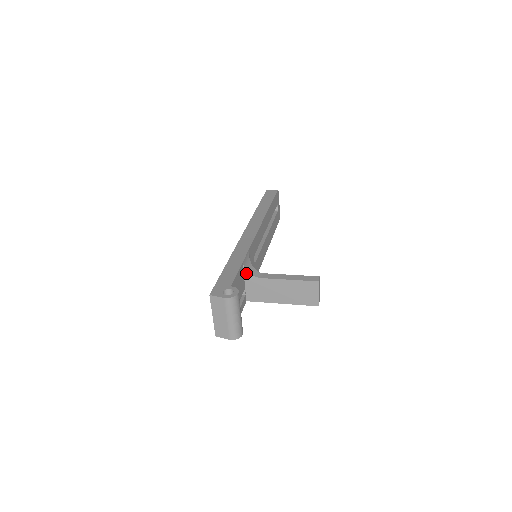
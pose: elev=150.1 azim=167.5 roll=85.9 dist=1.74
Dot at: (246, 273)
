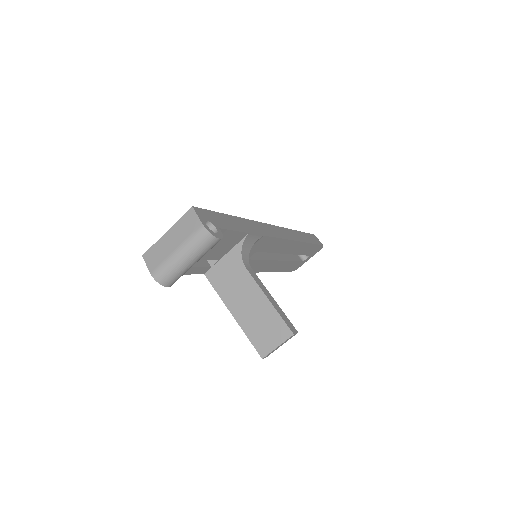
Dot at: (239, 247)
